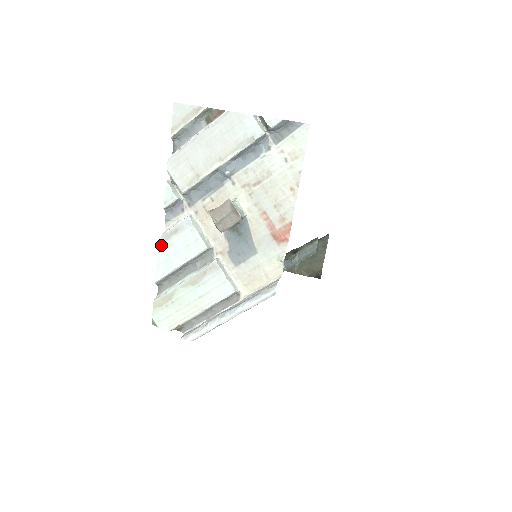
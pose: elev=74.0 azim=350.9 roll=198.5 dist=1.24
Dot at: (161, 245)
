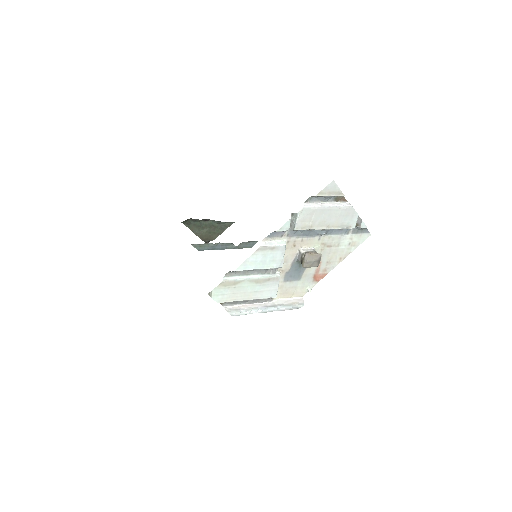
Dot at: (257, 251)
